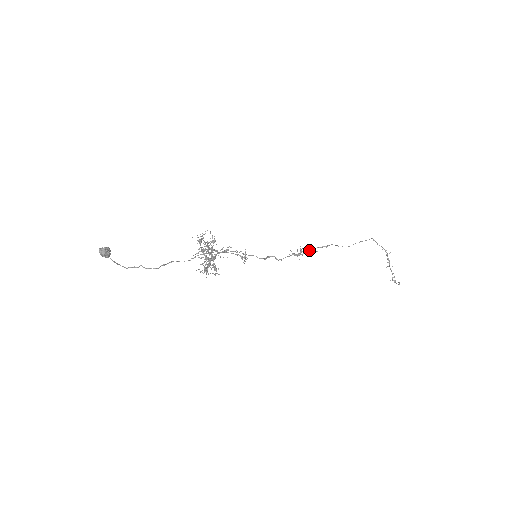
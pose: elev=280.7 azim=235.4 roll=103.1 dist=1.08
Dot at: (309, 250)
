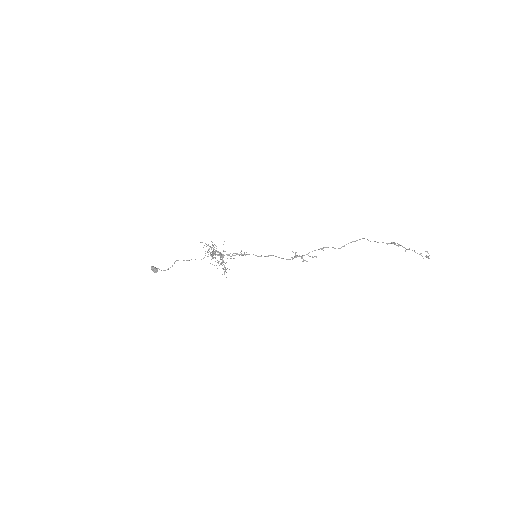
Dot at: (307, 254)
